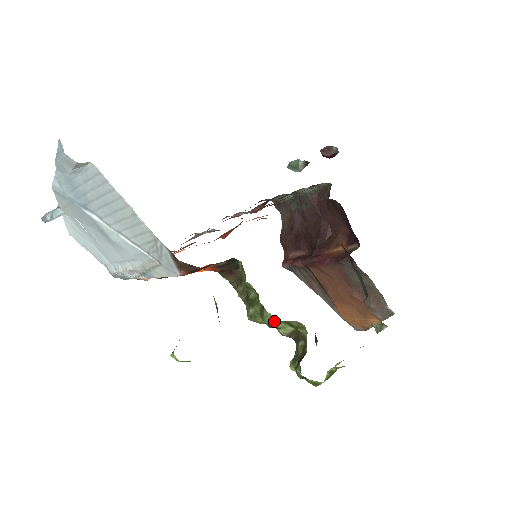
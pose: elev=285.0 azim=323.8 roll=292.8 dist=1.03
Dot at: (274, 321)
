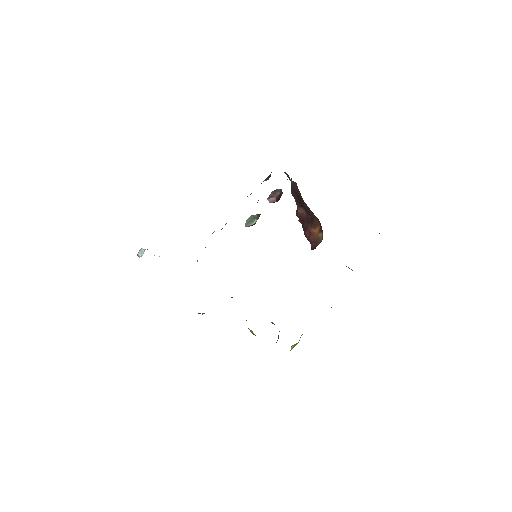
Dot at: occluded
